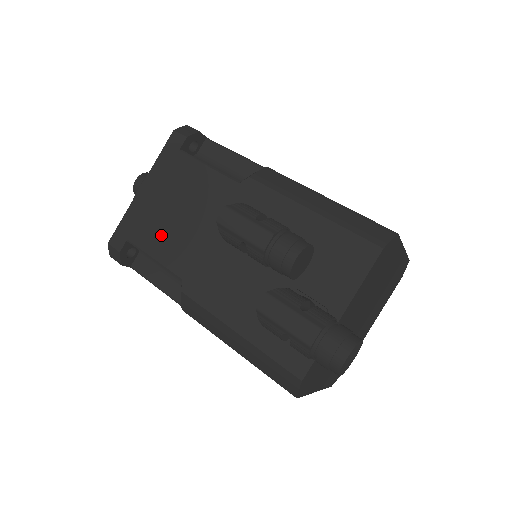
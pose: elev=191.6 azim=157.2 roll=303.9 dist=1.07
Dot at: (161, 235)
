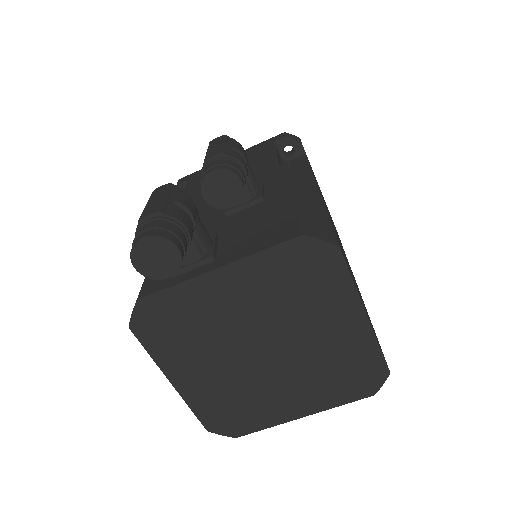
Dot at: occluded
